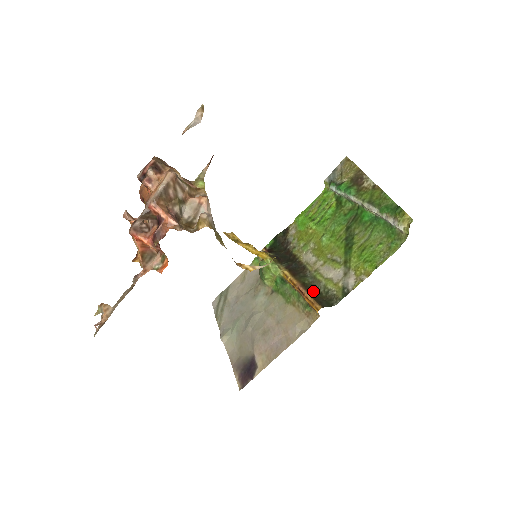
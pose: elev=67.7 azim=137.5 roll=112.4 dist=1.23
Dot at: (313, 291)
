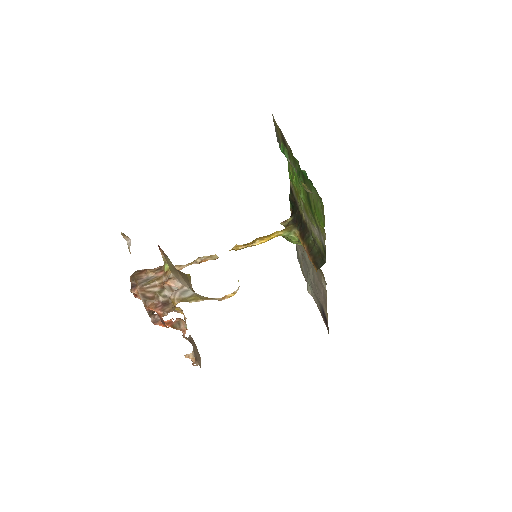
Dot at: (314, 251)
